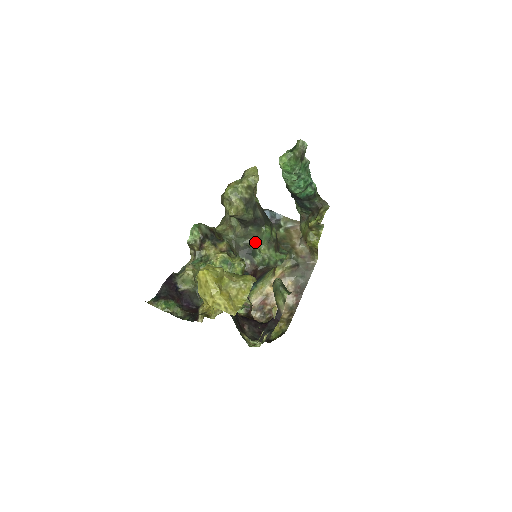
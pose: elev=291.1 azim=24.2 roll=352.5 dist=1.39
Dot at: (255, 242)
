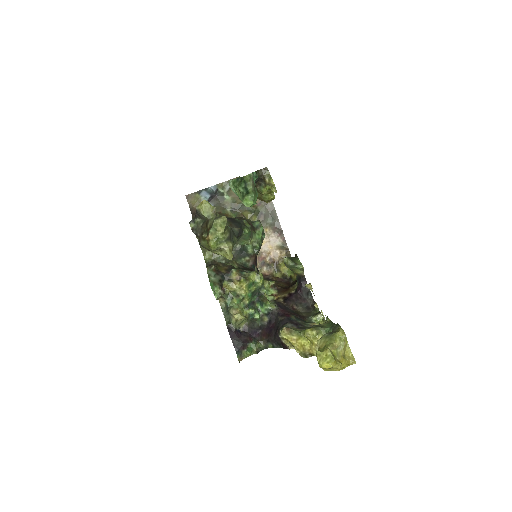
Dot at: (240, 242)
